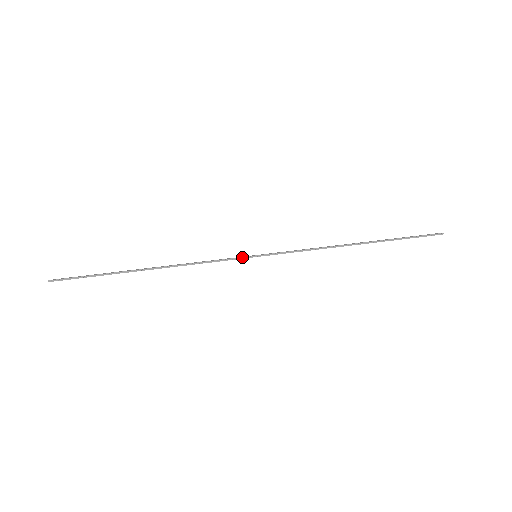
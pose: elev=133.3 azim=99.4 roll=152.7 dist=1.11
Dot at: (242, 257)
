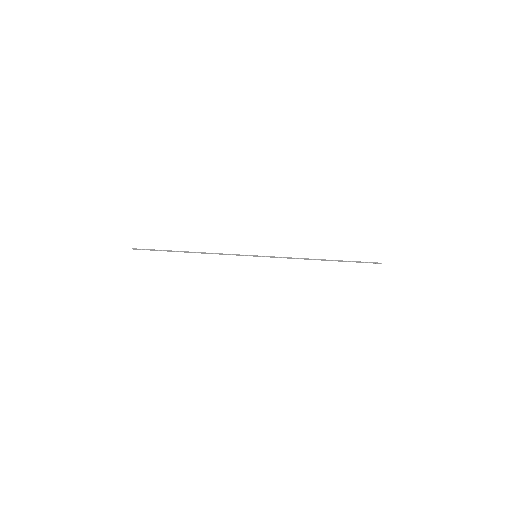
Dot at: (247, 255)
